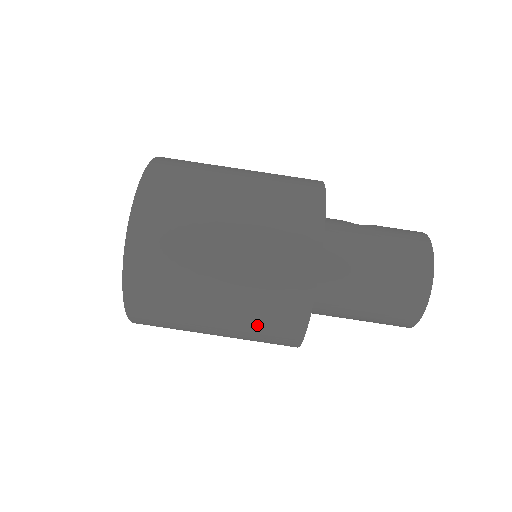
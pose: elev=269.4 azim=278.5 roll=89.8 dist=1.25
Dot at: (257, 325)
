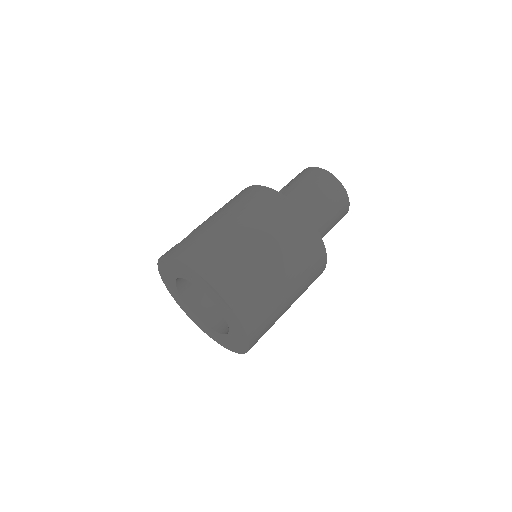
Dot at: (308, 279)
